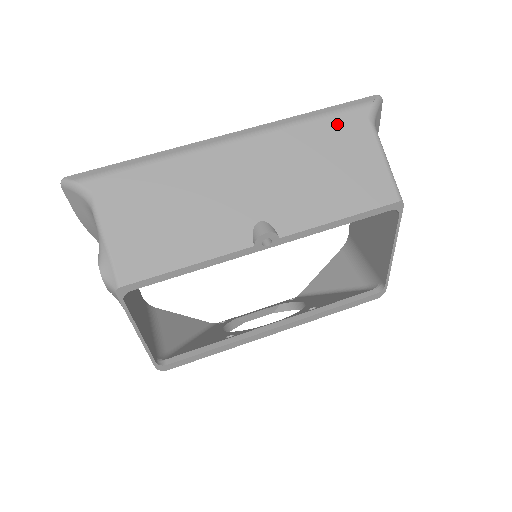
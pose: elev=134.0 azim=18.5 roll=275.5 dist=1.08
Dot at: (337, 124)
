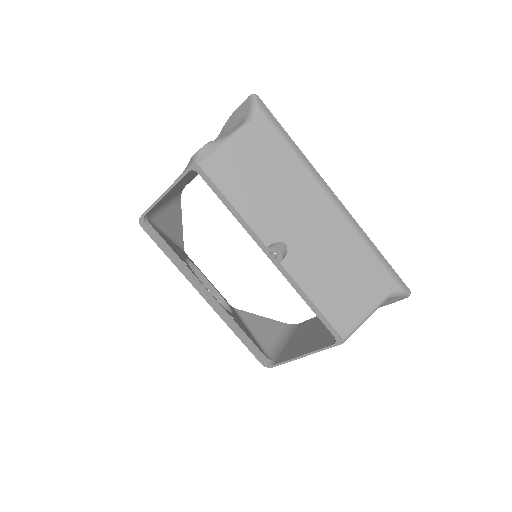
Dot at: (377, 270)
